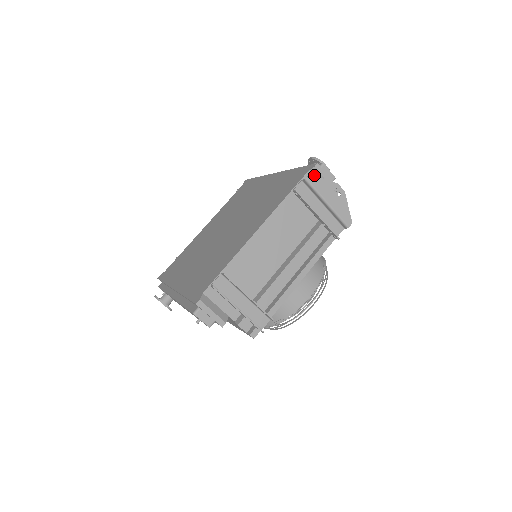
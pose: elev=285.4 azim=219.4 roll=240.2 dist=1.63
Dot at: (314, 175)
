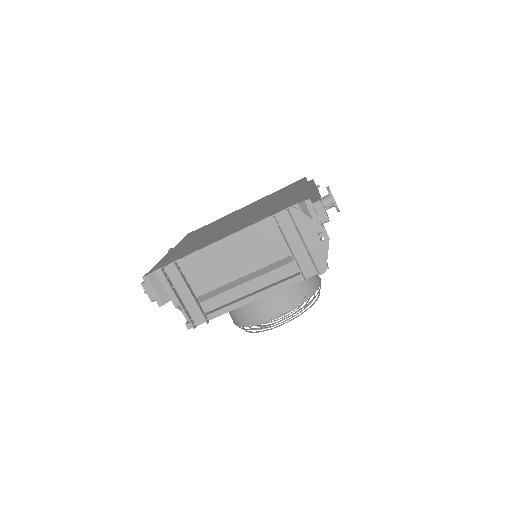
Dot at: (303, 209)
